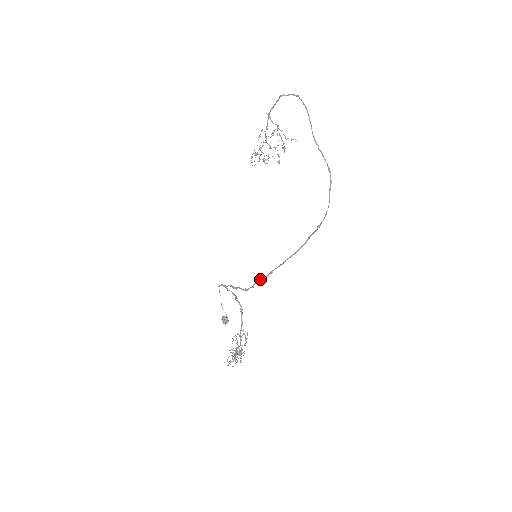
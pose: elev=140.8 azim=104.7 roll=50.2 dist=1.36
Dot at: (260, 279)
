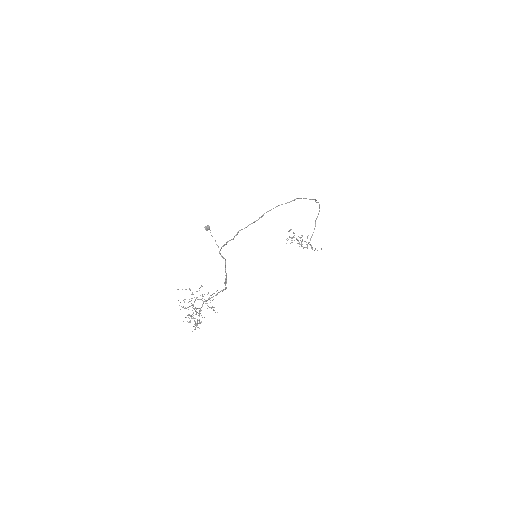
Dot at: occluded
